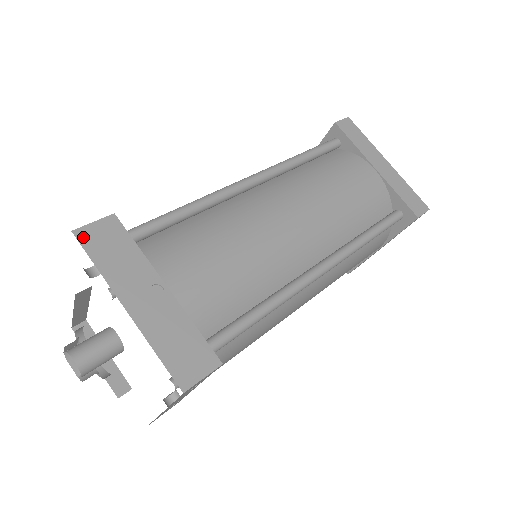
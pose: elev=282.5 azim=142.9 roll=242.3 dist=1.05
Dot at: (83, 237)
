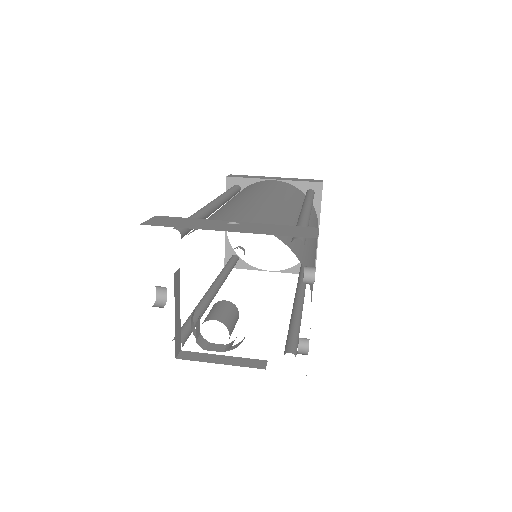
Dot at: (151, 224)
